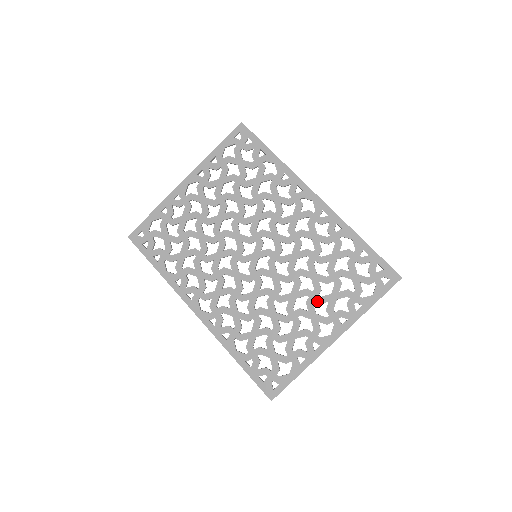
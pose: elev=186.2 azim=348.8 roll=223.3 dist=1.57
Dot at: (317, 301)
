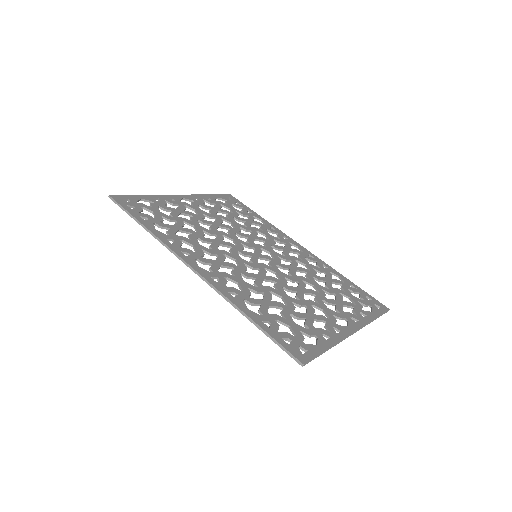
Dot at: (325, 300)
